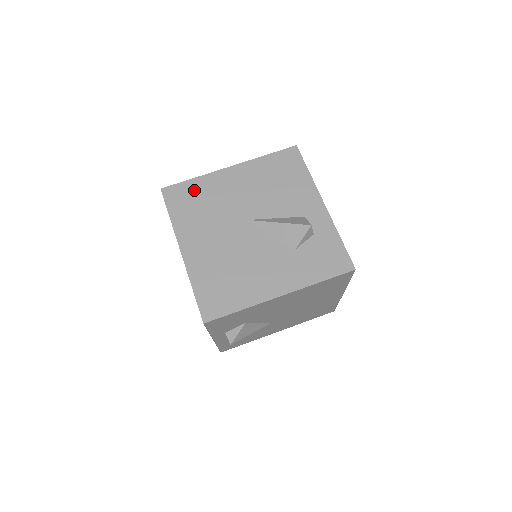
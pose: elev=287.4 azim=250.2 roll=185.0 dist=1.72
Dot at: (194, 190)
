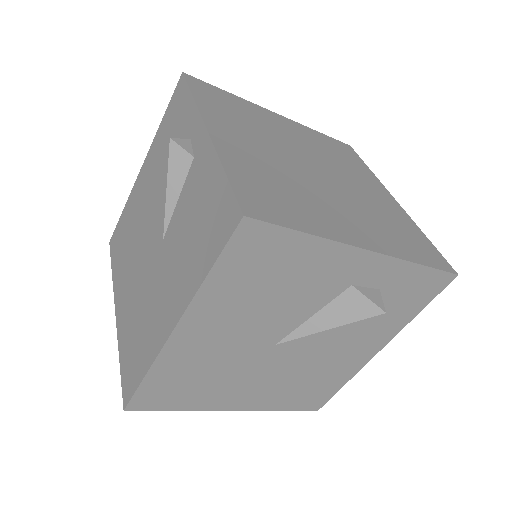
Dot at: (167, 381)
